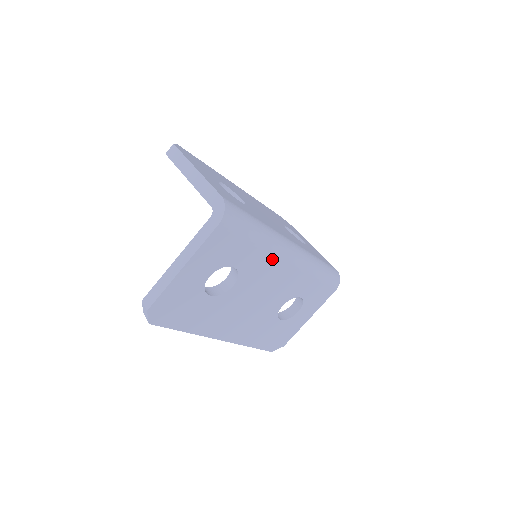
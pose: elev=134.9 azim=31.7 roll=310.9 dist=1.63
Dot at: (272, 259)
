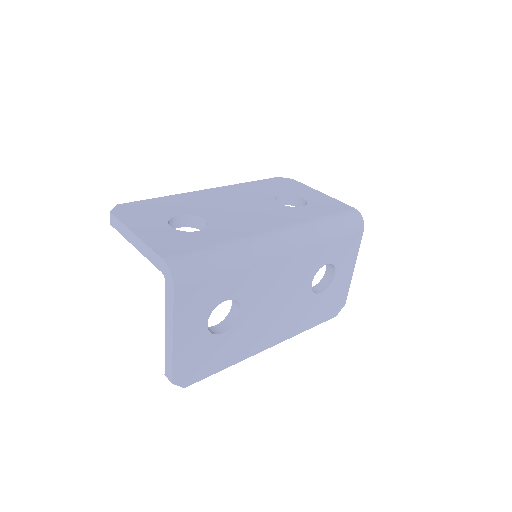
Dot at: (262, 266)
